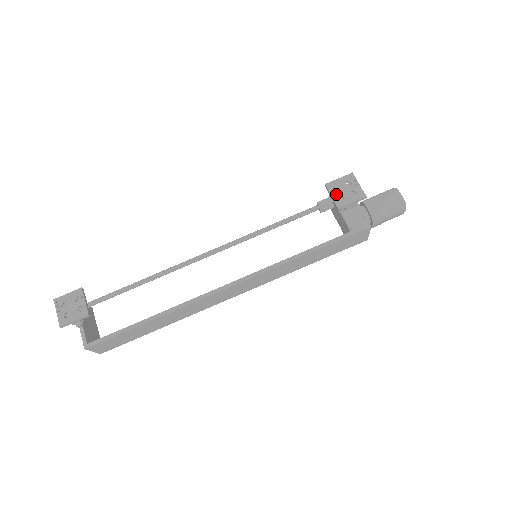
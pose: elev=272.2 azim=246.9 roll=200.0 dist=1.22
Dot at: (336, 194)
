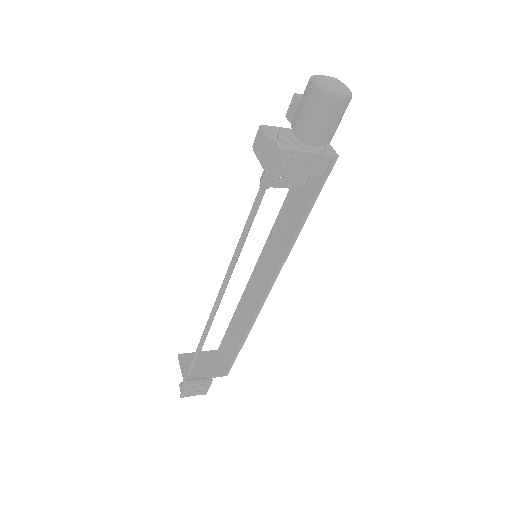
Dot at: (286, 183)
